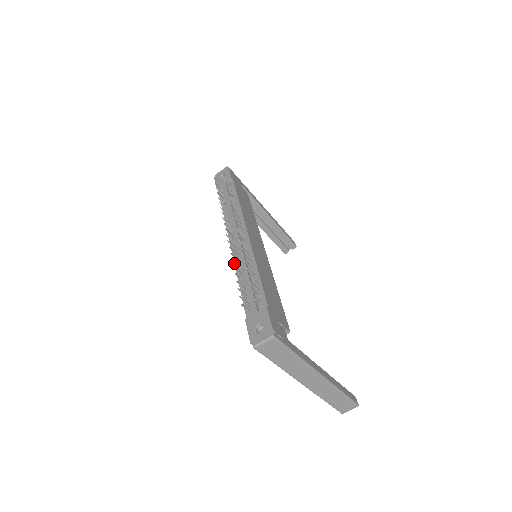
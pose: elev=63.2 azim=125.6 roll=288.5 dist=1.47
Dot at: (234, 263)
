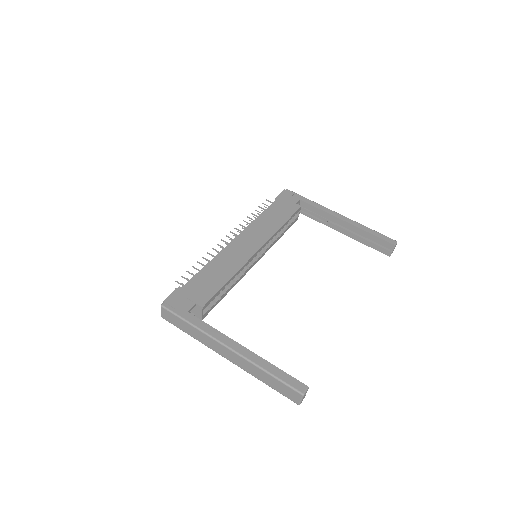
Dot at: occluded
